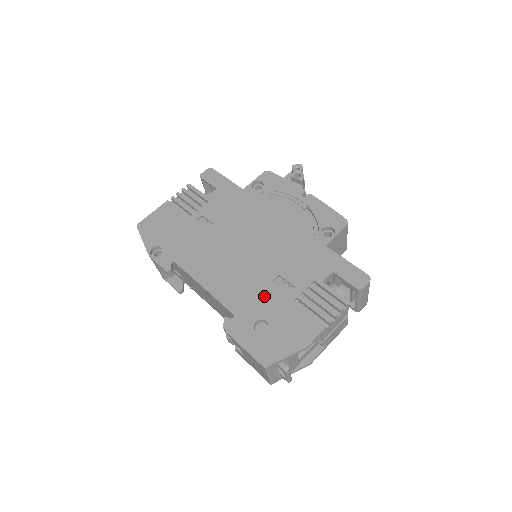
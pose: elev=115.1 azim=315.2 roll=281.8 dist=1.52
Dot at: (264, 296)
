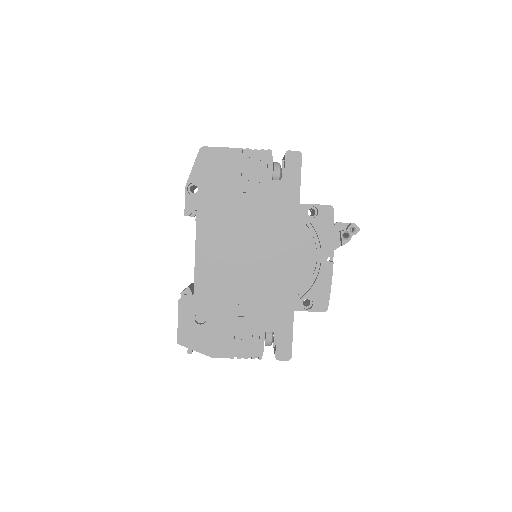
Dot at: (222, 302)
